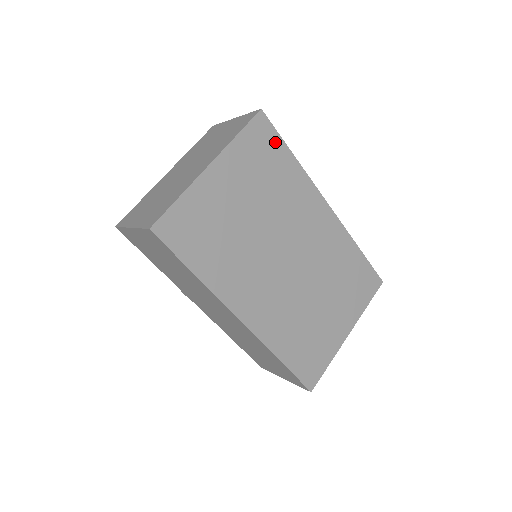
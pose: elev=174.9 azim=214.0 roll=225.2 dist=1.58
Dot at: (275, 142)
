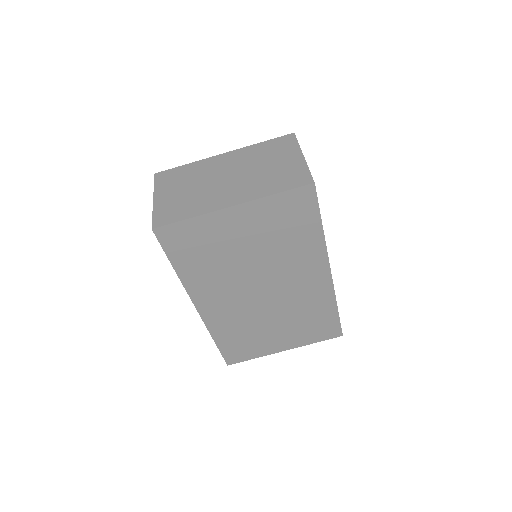
Dot at: (310, 212)
